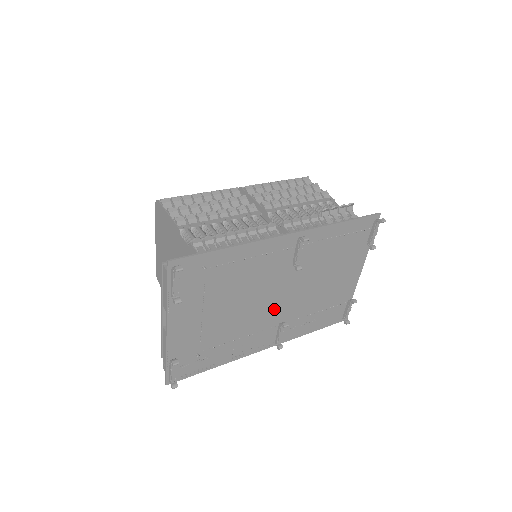
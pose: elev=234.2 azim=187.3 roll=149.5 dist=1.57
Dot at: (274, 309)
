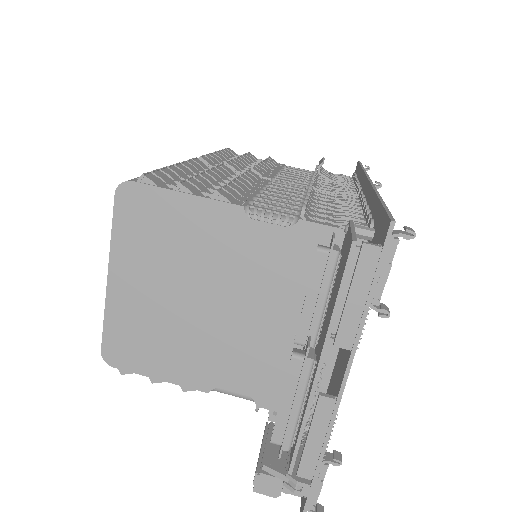
Dot at: occluded
